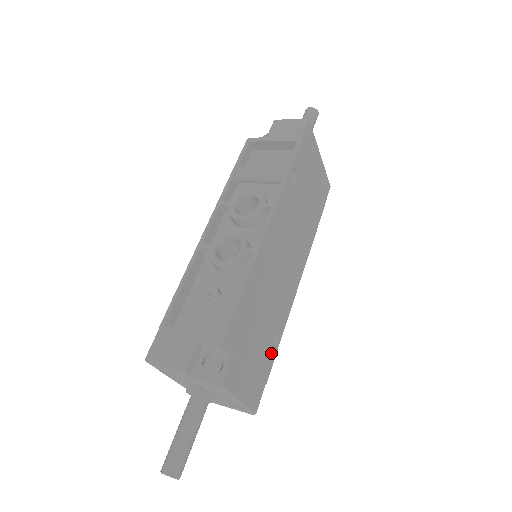
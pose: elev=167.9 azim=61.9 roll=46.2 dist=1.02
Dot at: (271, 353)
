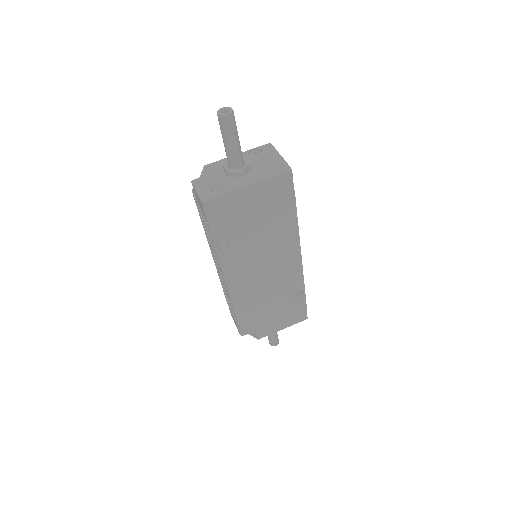
Dot at: (298, 299)
